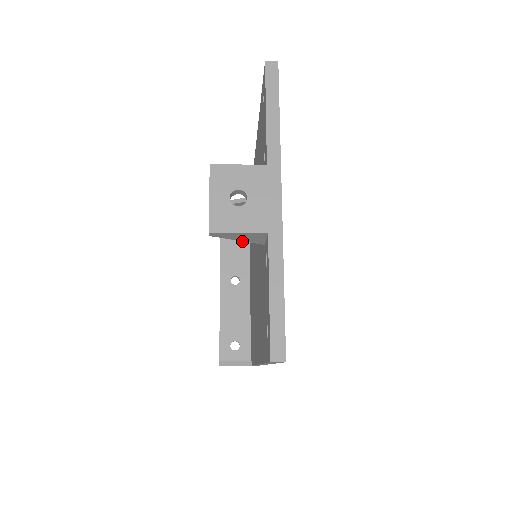
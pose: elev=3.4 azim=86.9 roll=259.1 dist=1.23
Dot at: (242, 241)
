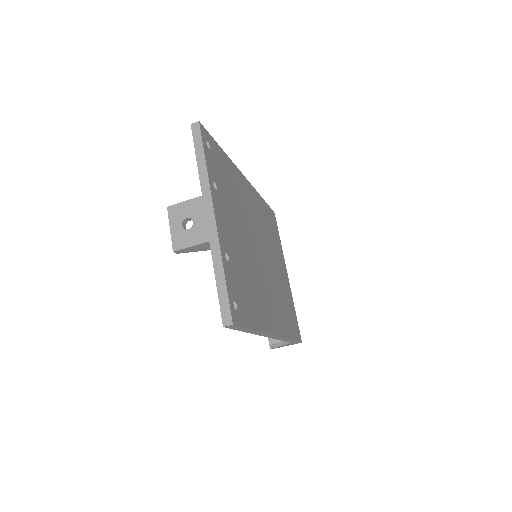
Dot at: occluded
